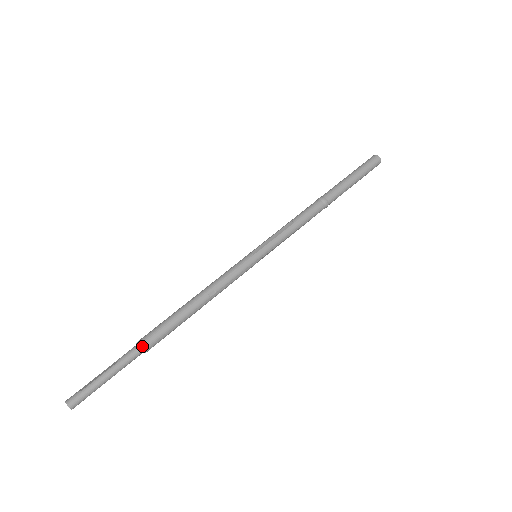
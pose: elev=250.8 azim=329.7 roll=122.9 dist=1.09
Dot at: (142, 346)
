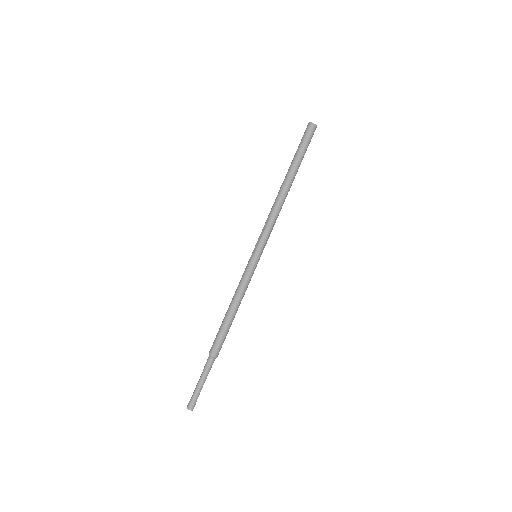
Dot at: (212, 355)
